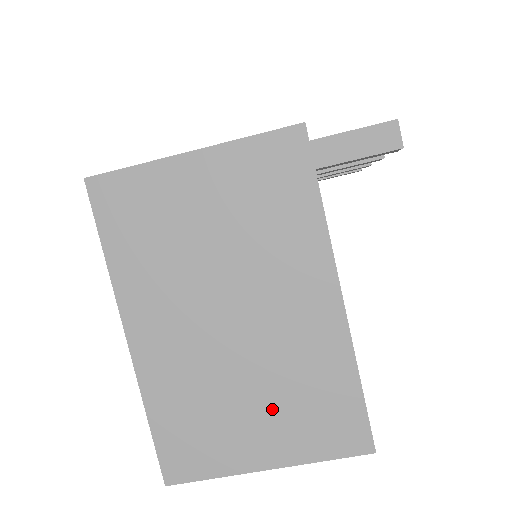
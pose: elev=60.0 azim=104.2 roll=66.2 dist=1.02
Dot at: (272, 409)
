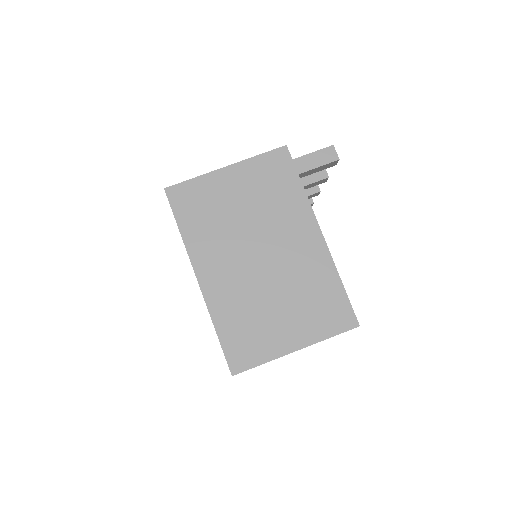
Dot at: (293, 310)
